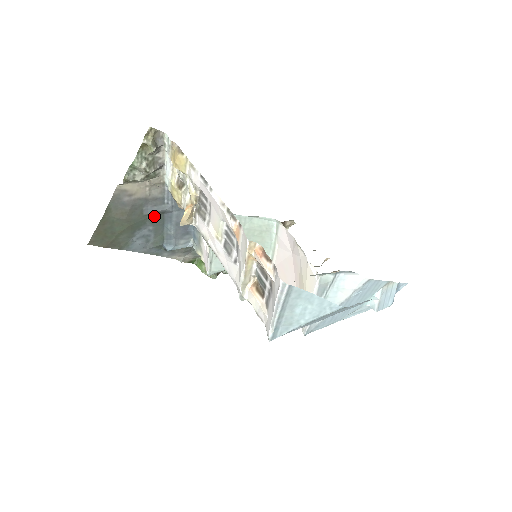
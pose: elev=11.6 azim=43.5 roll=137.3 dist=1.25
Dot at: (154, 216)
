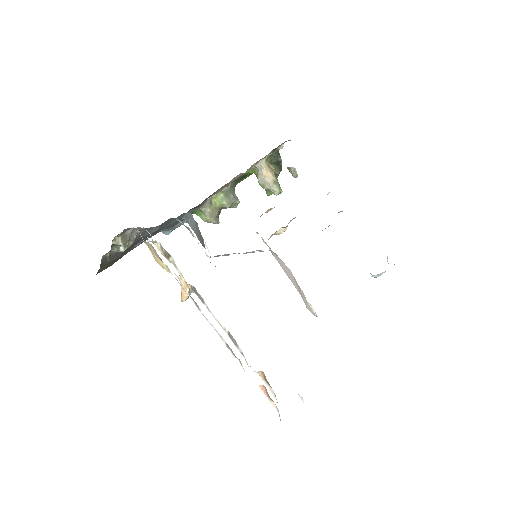
Dot at: occluded
